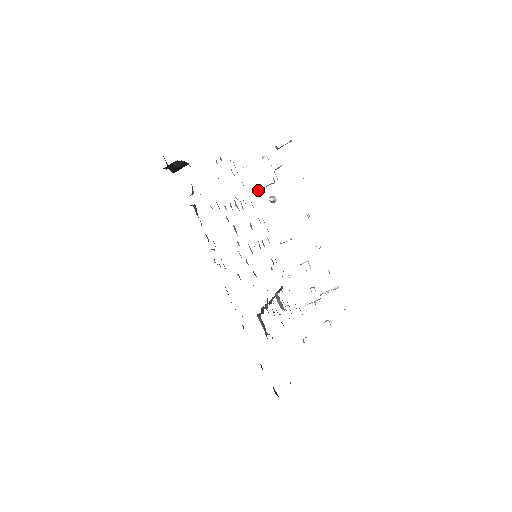
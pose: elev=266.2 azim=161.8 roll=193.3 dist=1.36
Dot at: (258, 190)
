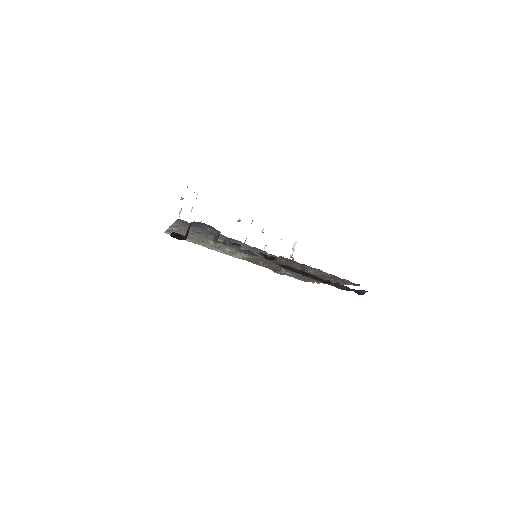
Dot at: occluded
